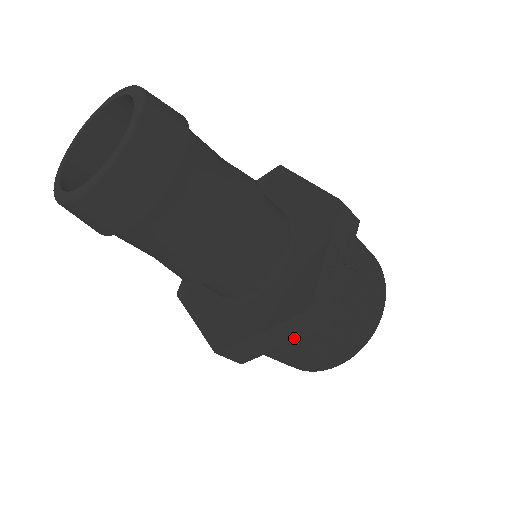
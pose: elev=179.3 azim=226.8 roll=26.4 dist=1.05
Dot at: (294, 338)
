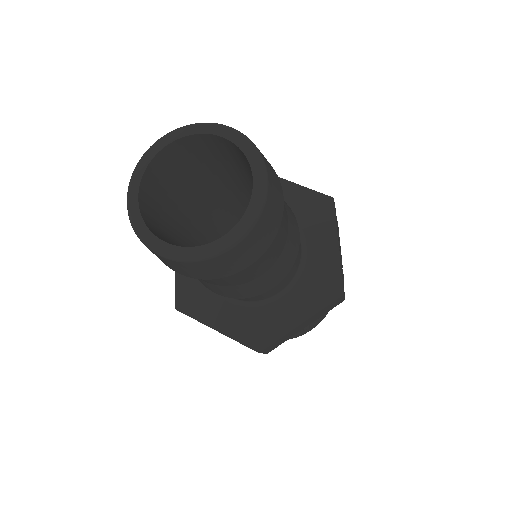
Dot at: (316, 319)
